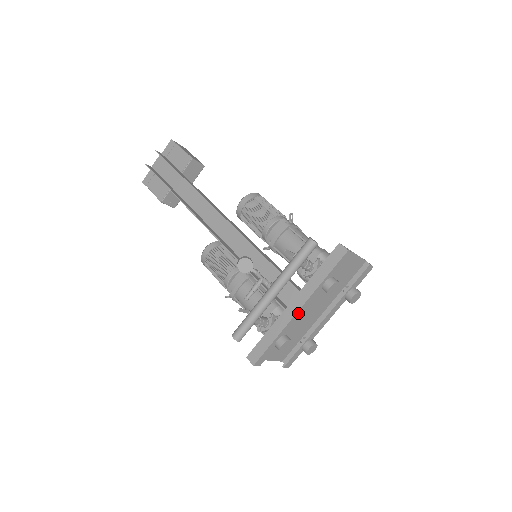
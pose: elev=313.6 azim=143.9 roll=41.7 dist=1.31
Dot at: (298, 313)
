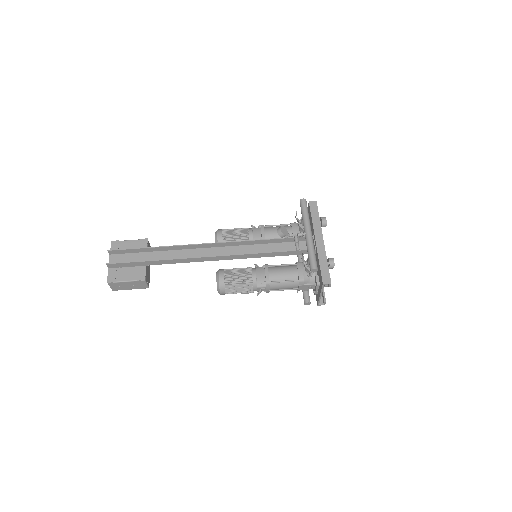
Dot at: (323, 243)
